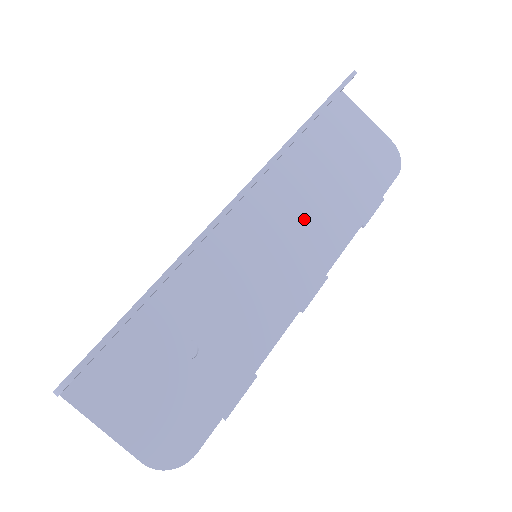
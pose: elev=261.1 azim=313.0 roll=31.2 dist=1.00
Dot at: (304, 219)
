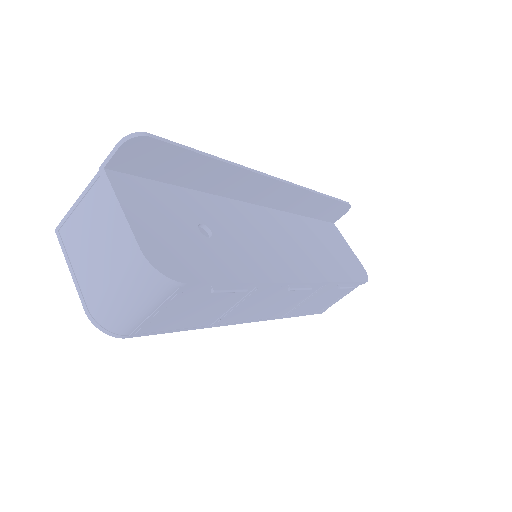
Dot at: (302, 247)
